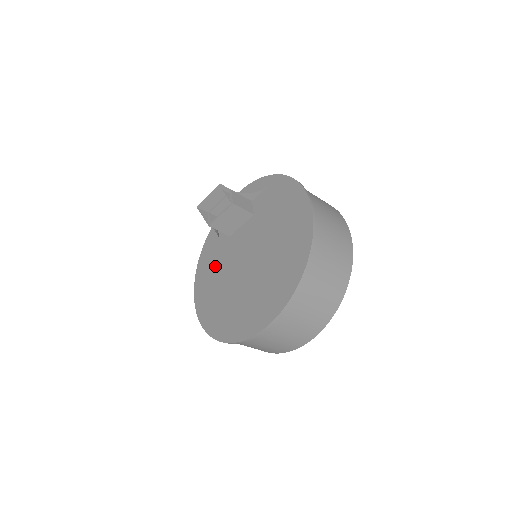
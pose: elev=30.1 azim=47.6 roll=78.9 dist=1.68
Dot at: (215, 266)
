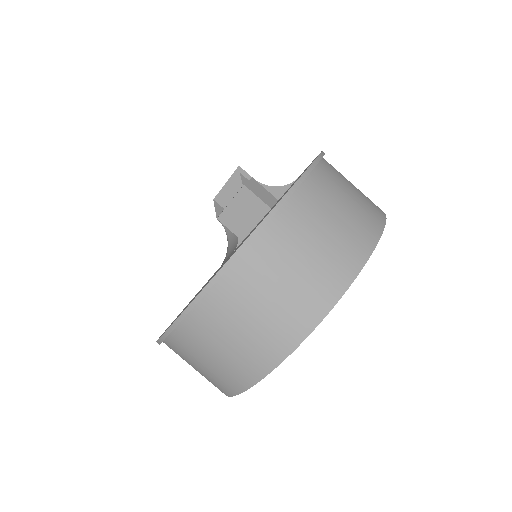
Dot at: occluded
